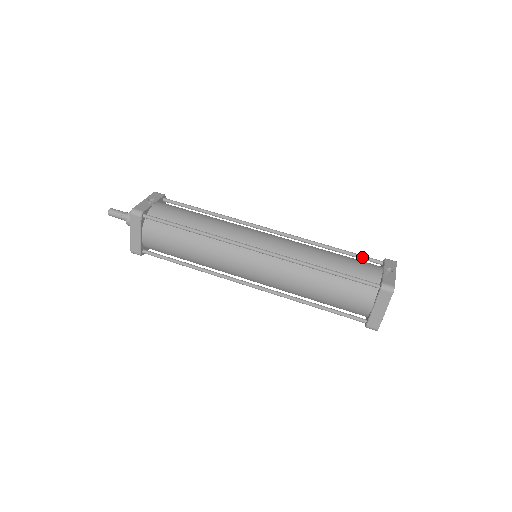
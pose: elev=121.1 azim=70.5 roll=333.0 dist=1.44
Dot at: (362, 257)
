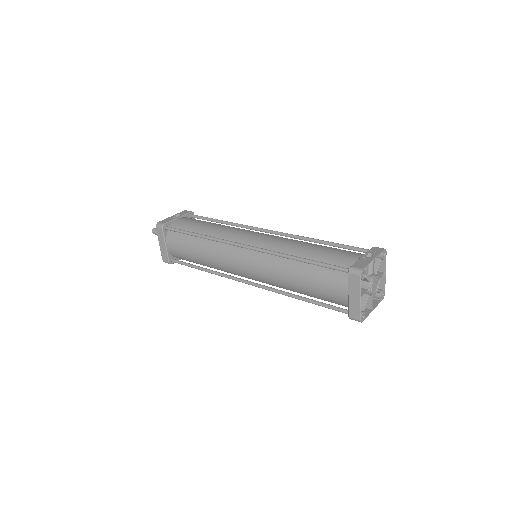
Dot at: (350, 248)
